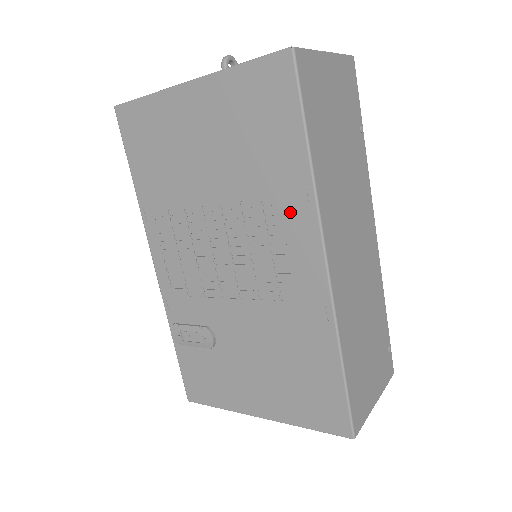
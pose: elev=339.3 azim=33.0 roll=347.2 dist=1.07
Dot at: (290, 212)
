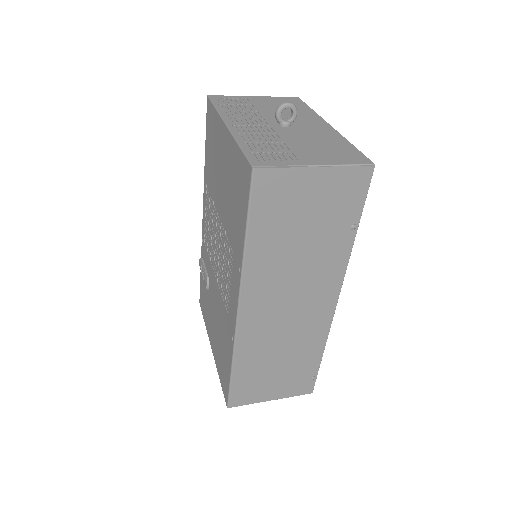
Dot at: (235, 264)
